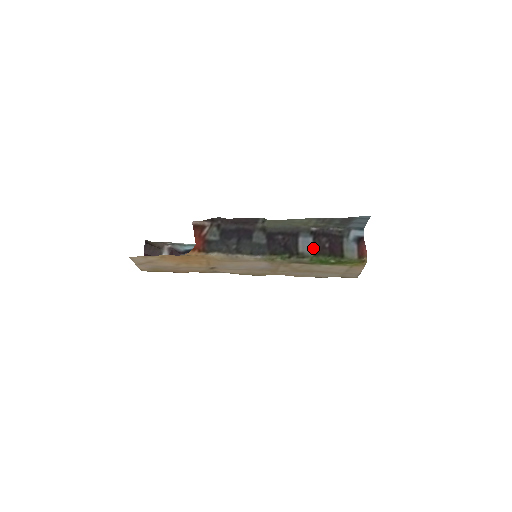
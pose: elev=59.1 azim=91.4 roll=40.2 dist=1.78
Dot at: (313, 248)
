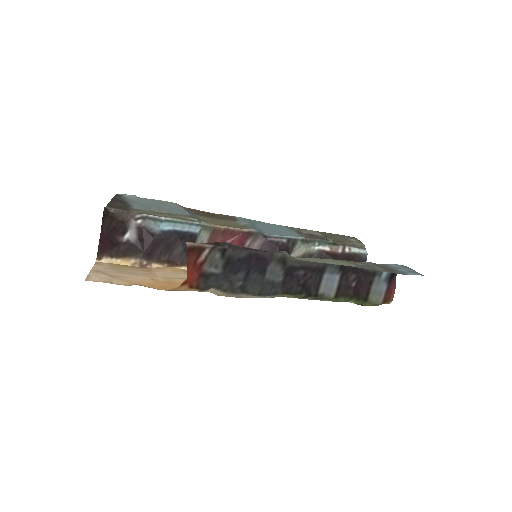
Dot at: (337, 289)
